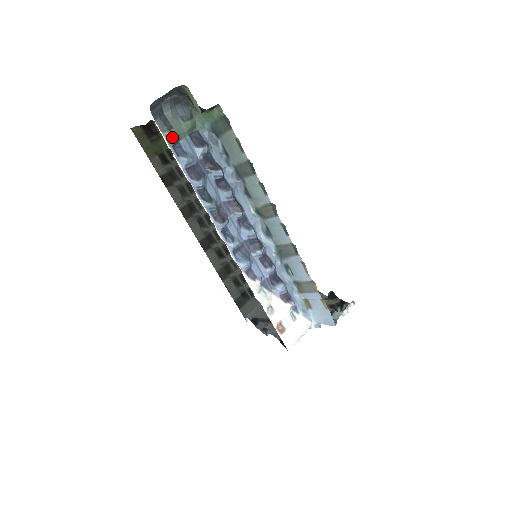
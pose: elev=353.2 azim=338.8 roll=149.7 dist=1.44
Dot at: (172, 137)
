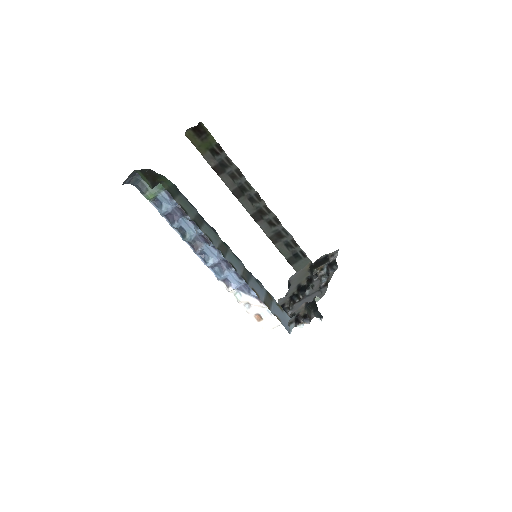
Dot at: (149, 197)
